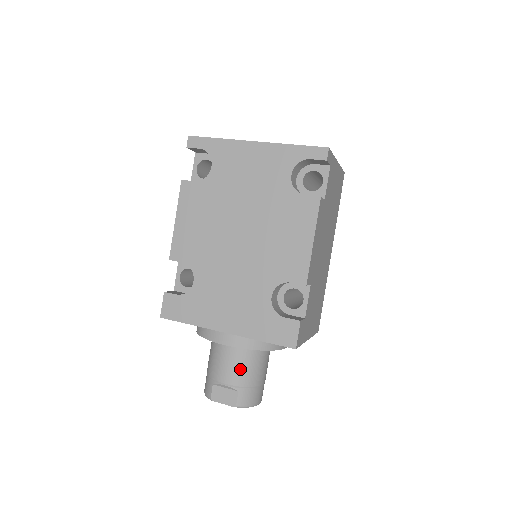
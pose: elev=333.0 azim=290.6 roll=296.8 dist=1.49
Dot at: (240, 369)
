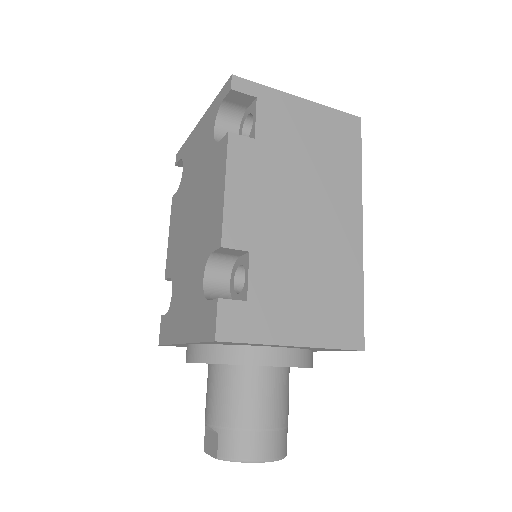
Dot at: (218, 400)
